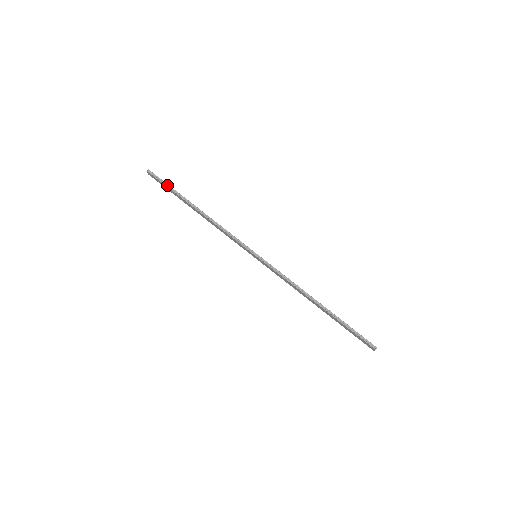
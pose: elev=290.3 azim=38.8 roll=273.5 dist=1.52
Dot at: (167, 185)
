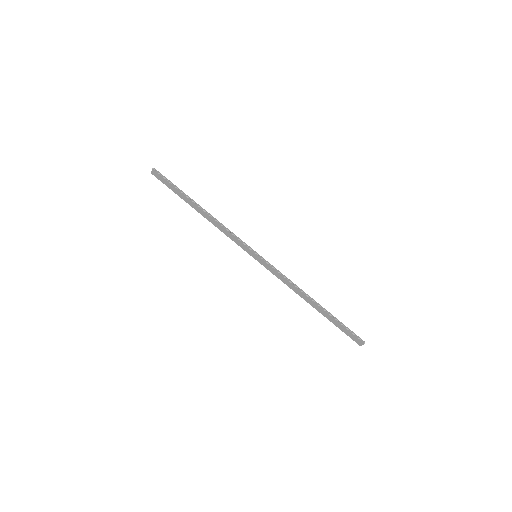
Dot at: (172, 184)
